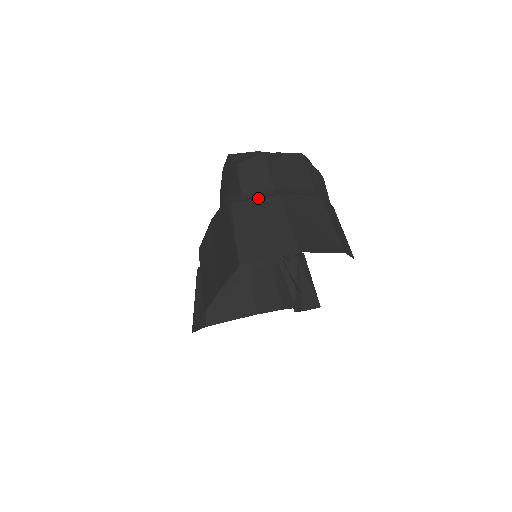
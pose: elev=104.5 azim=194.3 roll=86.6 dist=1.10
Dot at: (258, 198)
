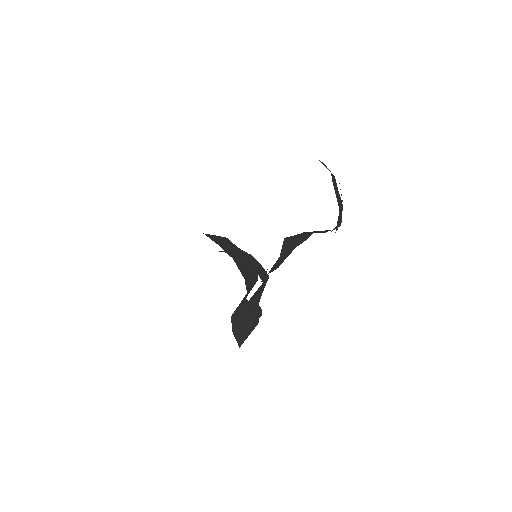
Dot at: occluded
